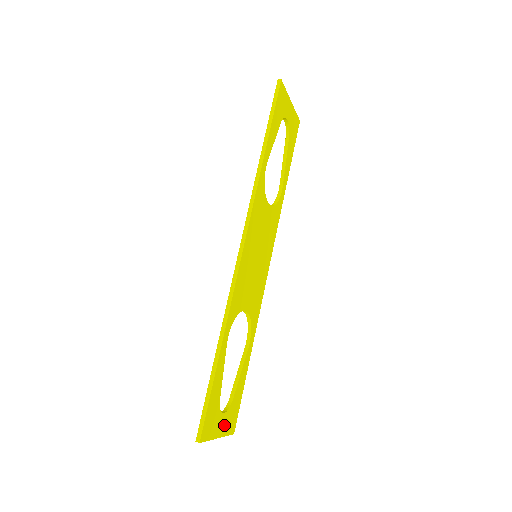
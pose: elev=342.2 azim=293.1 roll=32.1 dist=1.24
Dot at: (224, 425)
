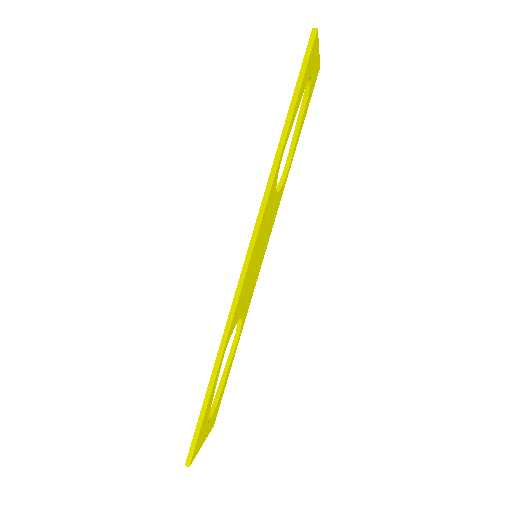
Dot at: (208, 429)
